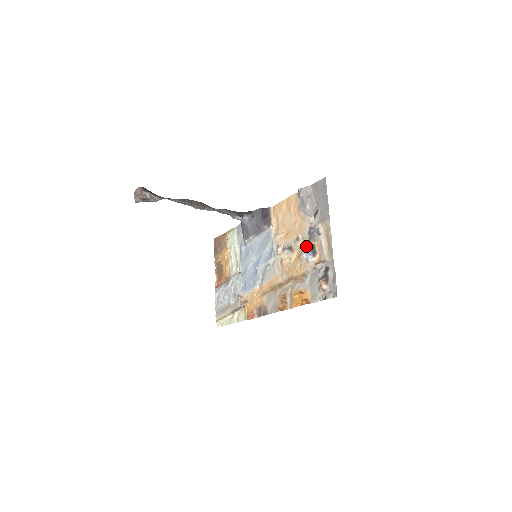
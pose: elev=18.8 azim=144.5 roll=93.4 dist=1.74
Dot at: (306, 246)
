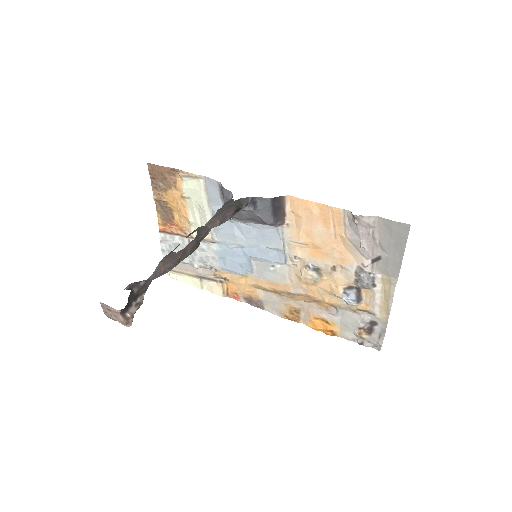
Dot at: (347, 284)
